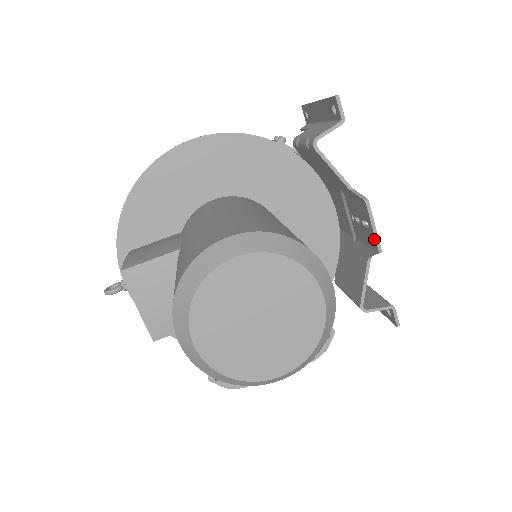
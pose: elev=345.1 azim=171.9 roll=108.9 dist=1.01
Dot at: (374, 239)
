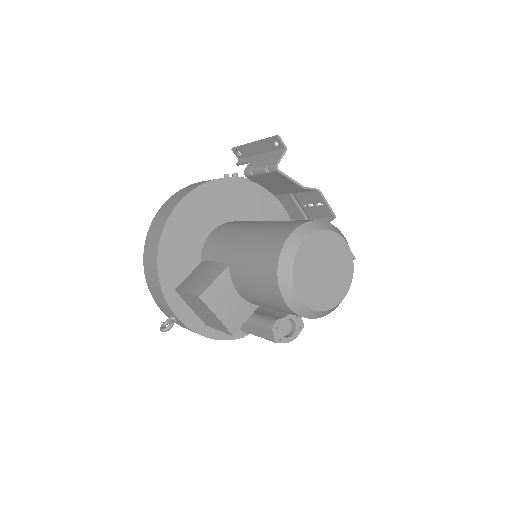
Dot at: (330, 211)
